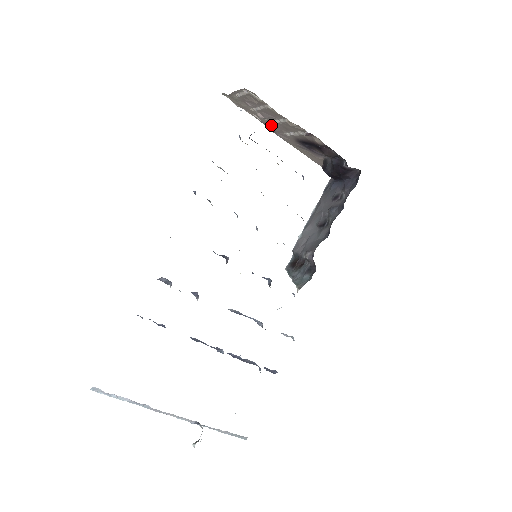
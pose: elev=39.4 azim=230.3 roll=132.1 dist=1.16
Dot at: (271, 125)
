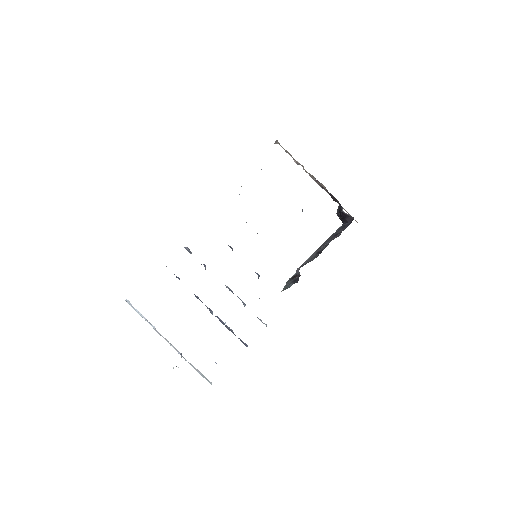
Dot at: occluded
